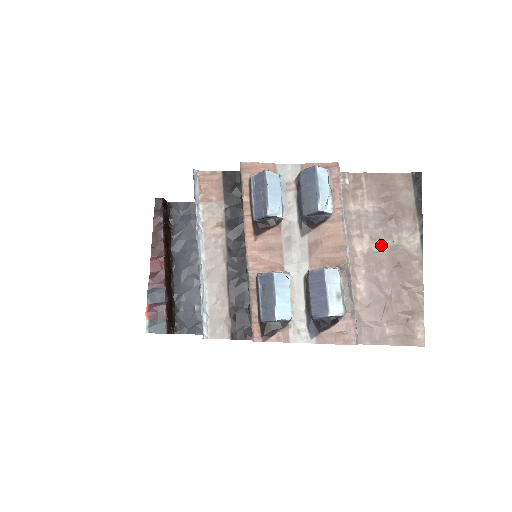
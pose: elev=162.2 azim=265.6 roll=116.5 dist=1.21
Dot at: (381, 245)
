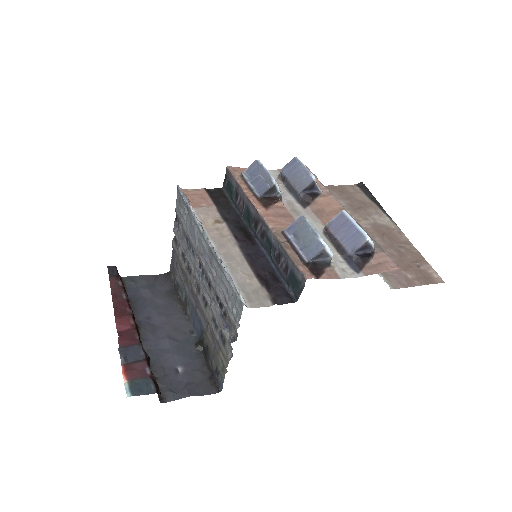
Dot at: (363, 224)
